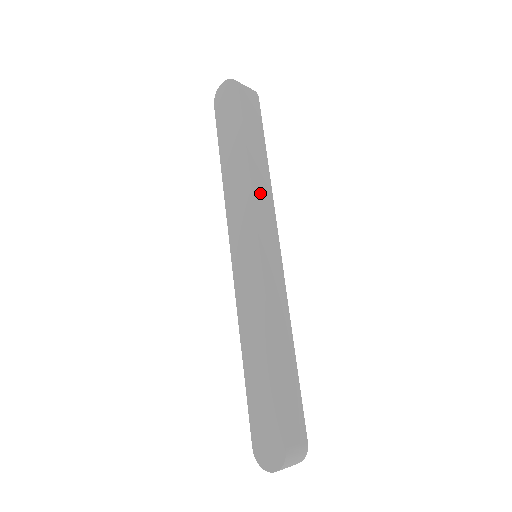
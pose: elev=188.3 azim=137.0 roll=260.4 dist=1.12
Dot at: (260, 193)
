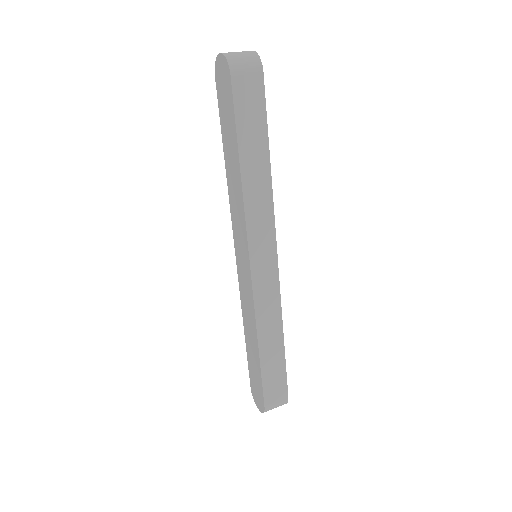
Dot at: (255, 205)
